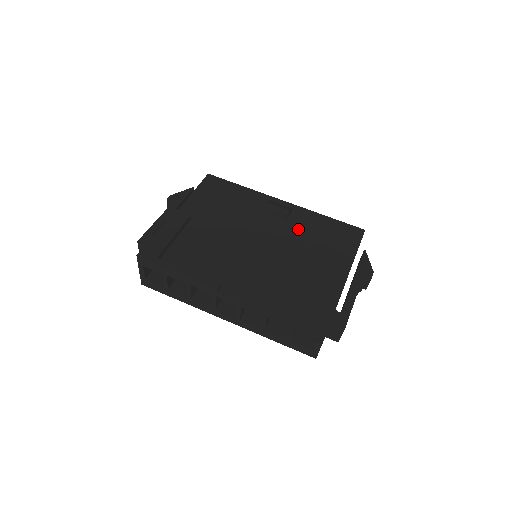
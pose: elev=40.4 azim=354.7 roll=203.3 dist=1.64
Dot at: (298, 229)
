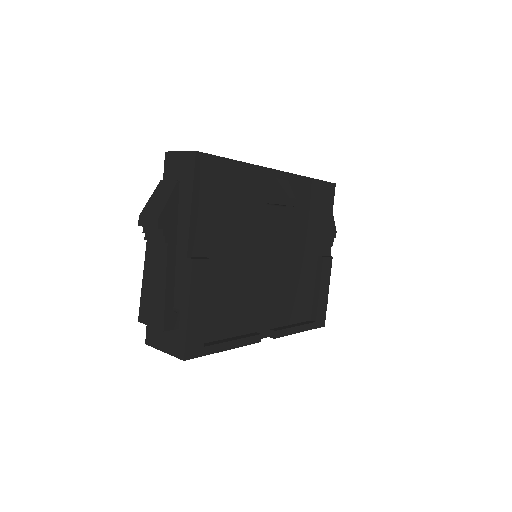
Dot at: (295, 213)
